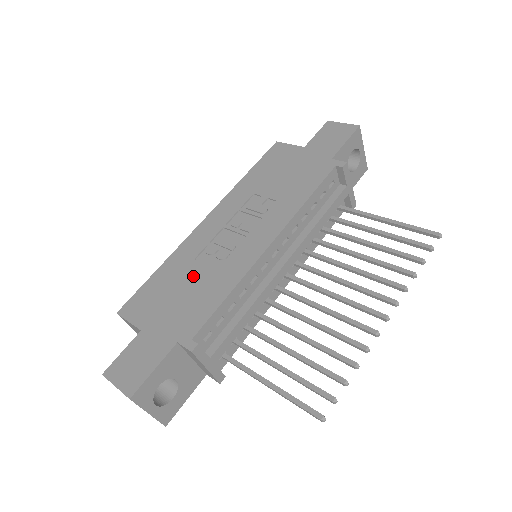
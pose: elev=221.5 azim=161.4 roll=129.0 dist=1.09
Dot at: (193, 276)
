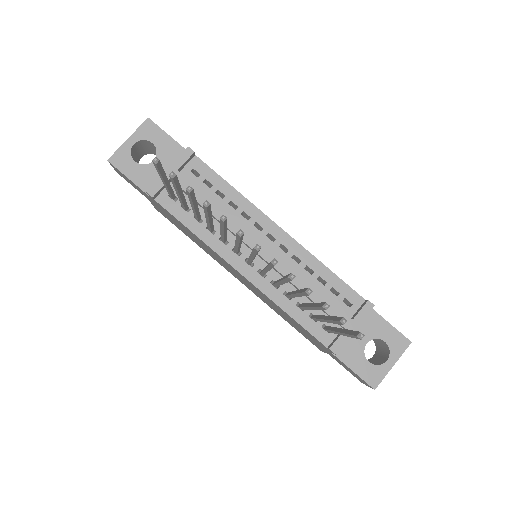
Dot at: occluded
